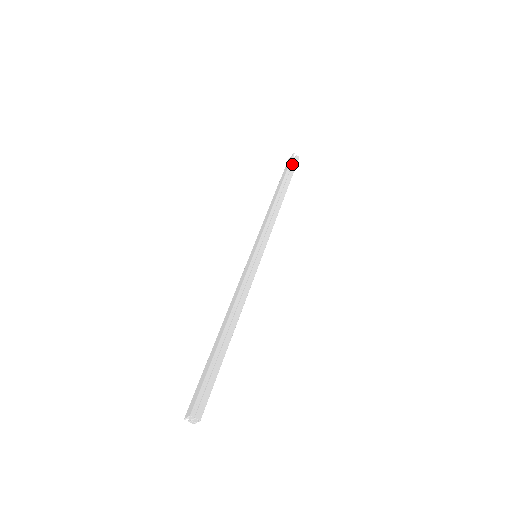
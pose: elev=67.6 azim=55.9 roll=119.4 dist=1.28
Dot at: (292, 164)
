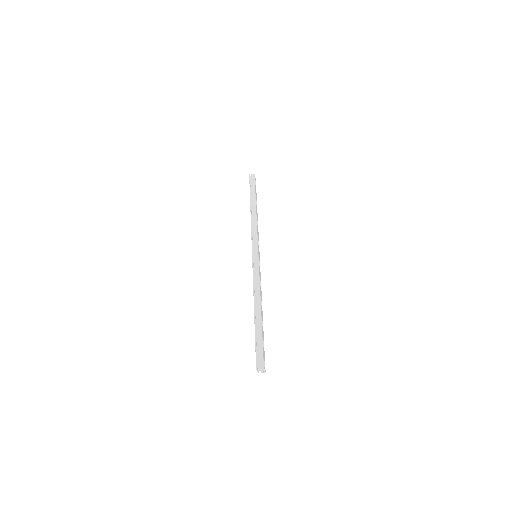
Dot at: (251, 182)
